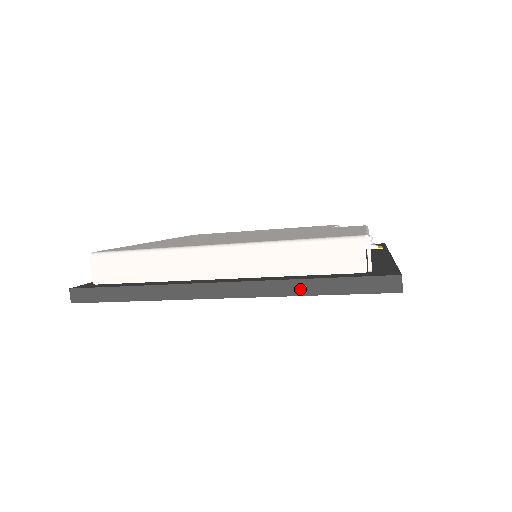
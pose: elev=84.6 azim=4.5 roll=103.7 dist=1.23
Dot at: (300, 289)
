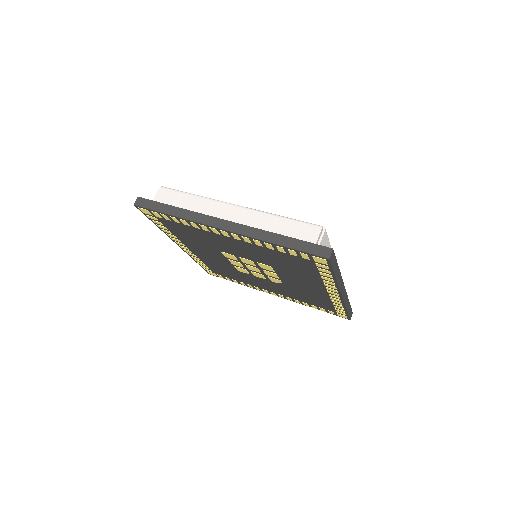
Dot at: (270, 238)
